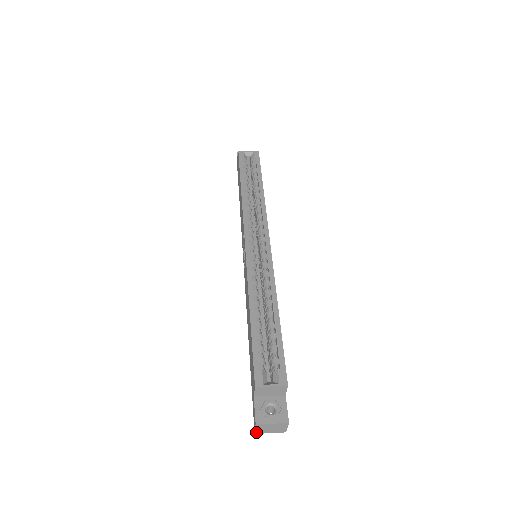
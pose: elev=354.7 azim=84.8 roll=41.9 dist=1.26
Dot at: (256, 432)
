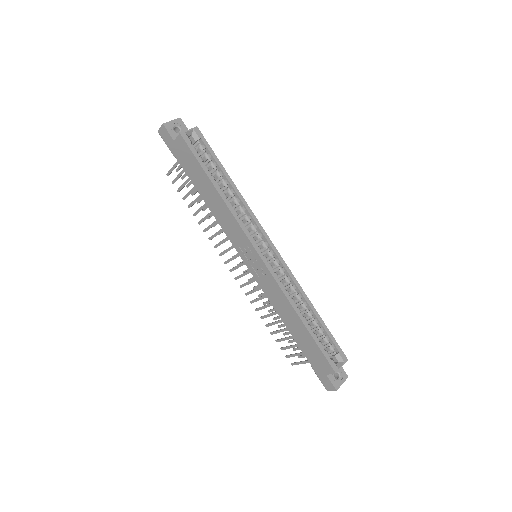
Dot at: occluded
